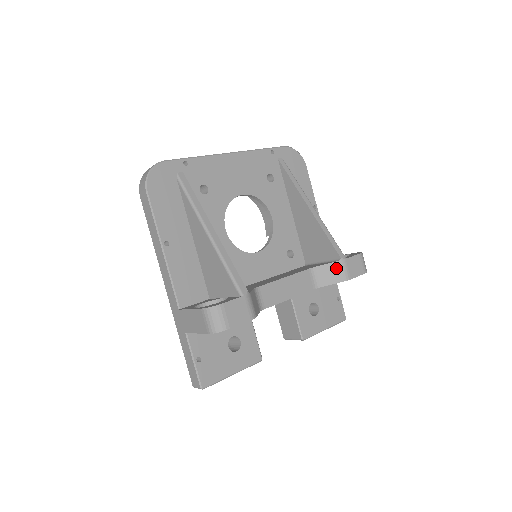
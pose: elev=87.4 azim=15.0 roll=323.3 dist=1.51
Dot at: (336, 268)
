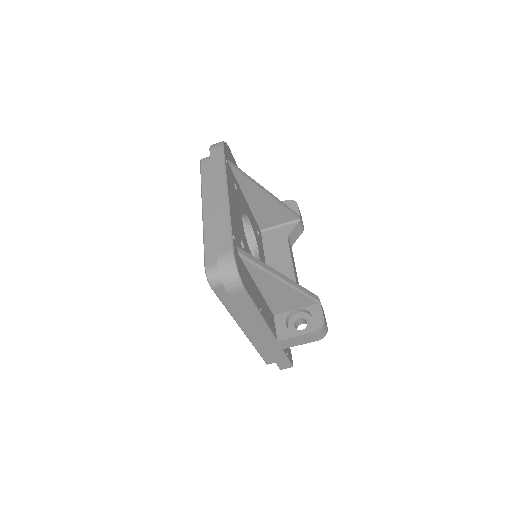
Dot at: (299, 227)
